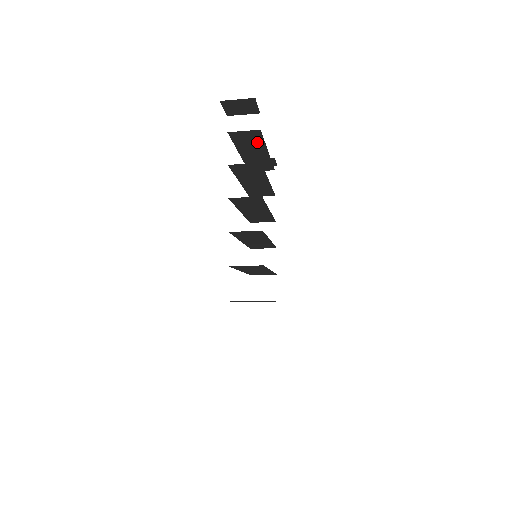
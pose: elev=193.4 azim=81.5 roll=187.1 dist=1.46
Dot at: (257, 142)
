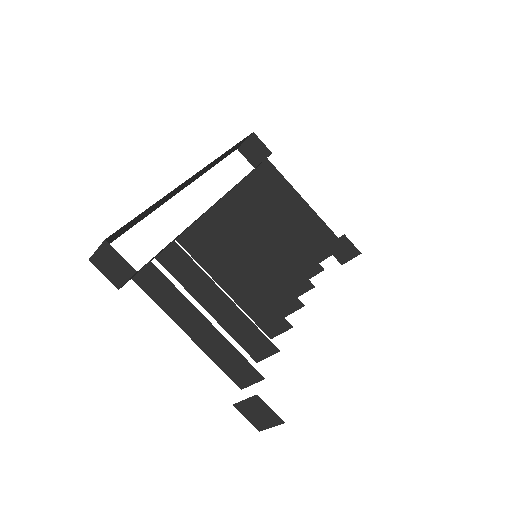
Dot at: (281, 183)
